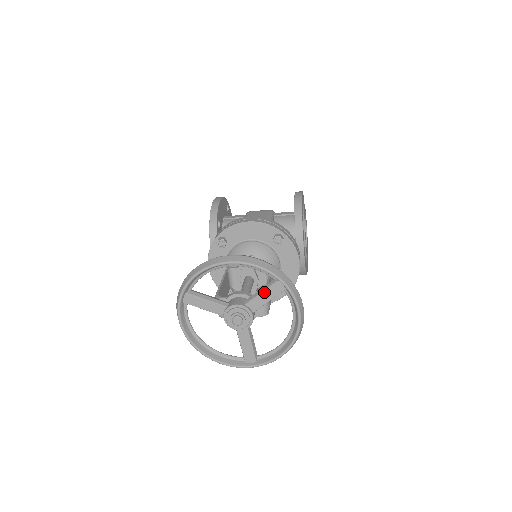
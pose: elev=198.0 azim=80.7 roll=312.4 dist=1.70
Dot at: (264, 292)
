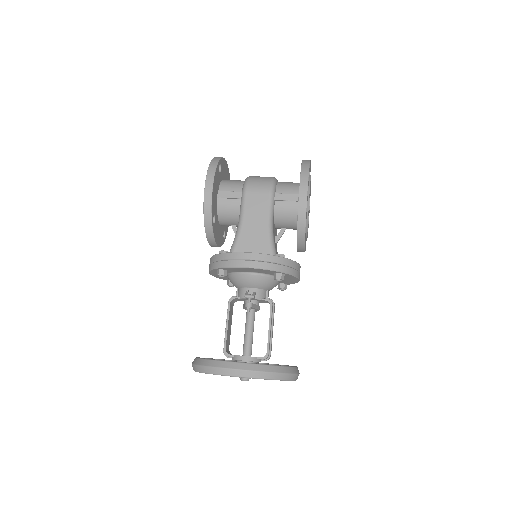
Dot at: occluded
